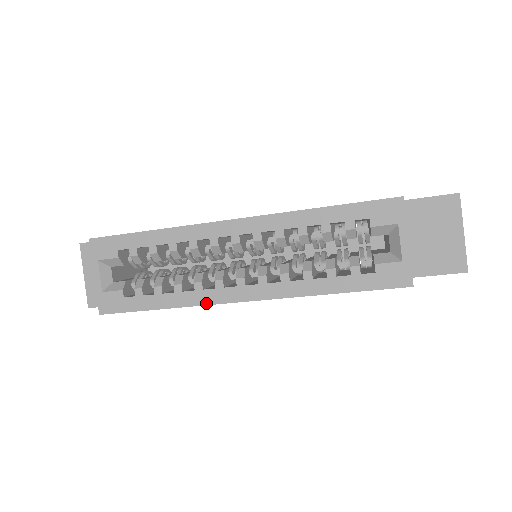
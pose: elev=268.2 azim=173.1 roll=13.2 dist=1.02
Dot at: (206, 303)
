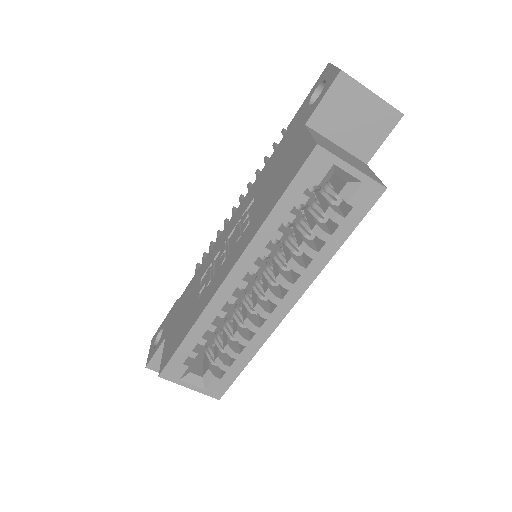
Dot at: (271, 332)
